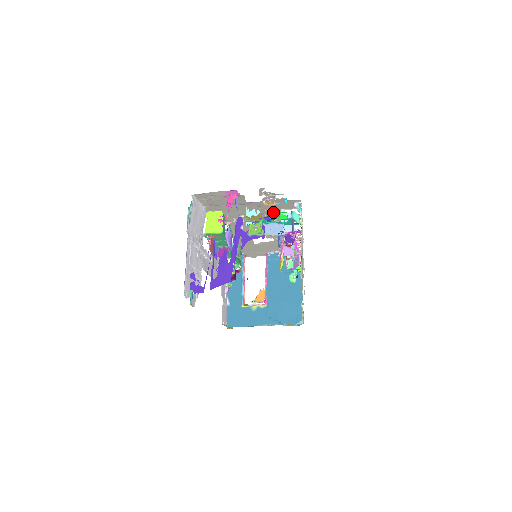
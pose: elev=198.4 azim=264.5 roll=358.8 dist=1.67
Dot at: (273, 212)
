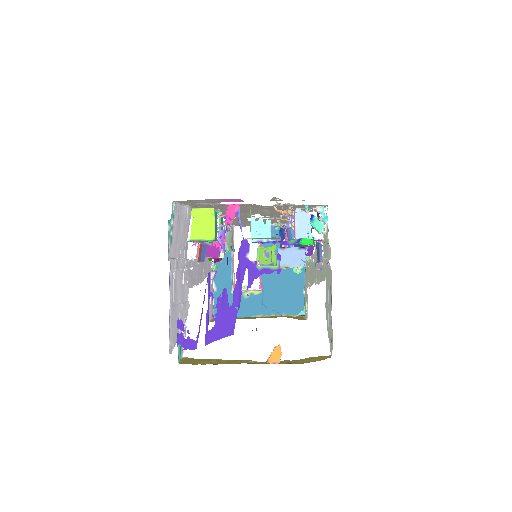
Dot at: occluded
